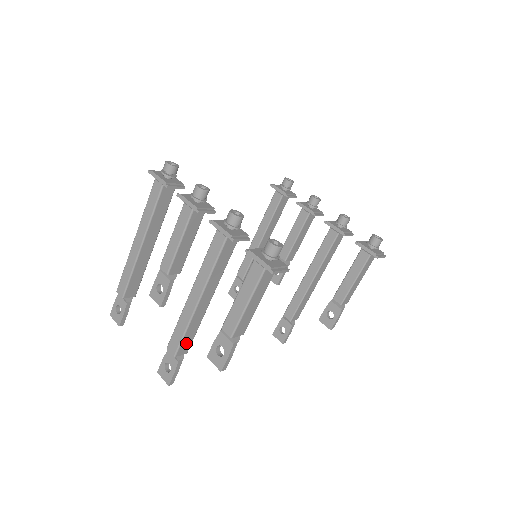
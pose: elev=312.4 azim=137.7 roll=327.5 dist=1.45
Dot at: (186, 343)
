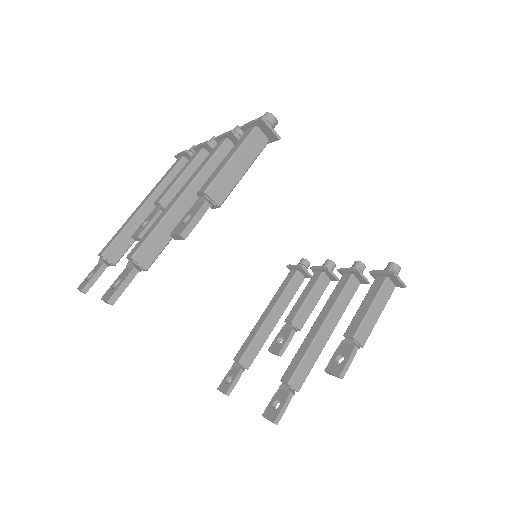
Dot at: (151, 249)
